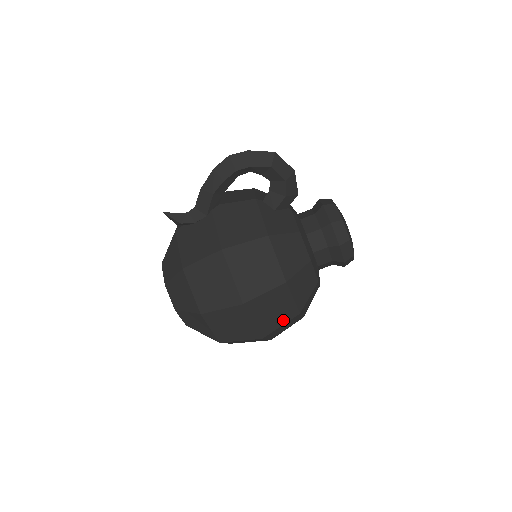
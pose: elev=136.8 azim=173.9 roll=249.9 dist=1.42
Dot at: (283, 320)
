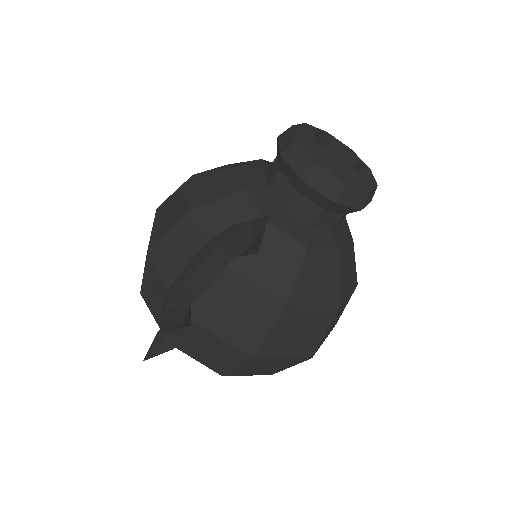
Dot at: (346, 304)
